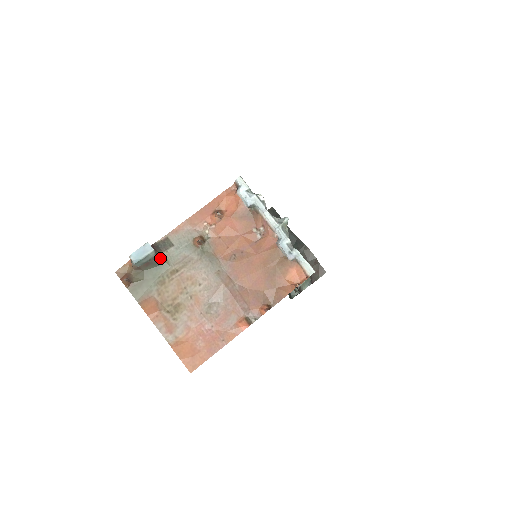
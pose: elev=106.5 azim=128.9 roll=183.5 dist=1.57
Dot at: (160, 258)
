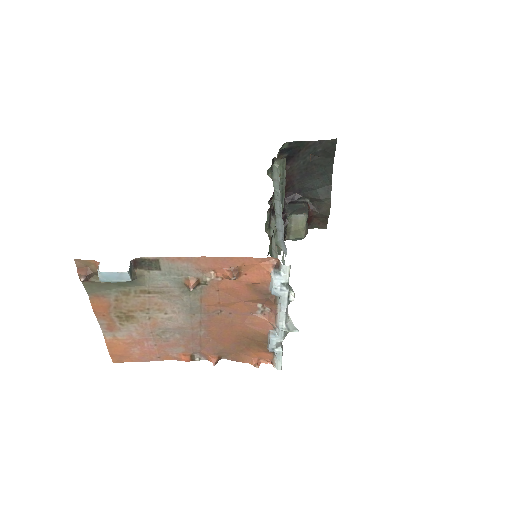
Dot at: (136, 277)
